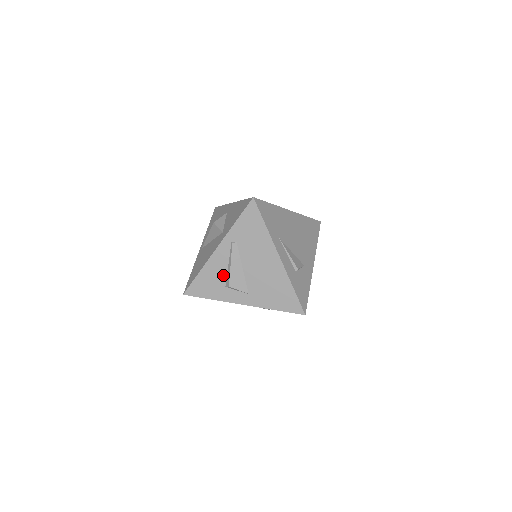
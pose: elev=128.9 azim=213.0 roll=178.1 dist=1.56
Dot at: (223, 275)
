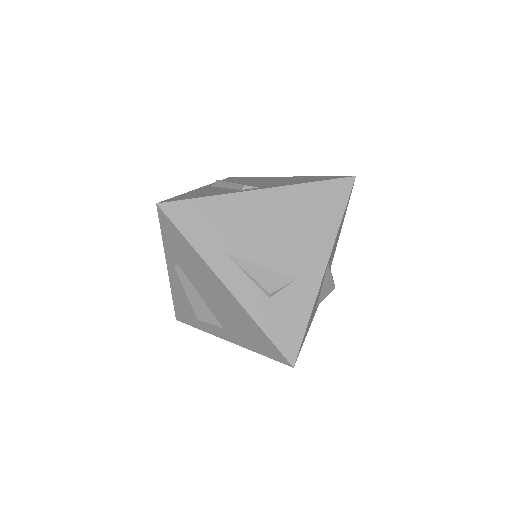
Dot at: occluded
